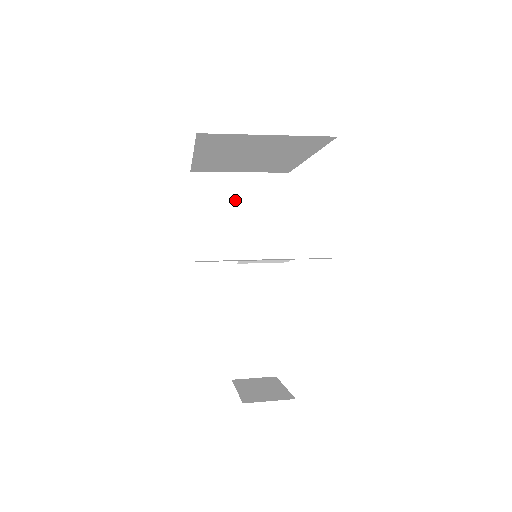
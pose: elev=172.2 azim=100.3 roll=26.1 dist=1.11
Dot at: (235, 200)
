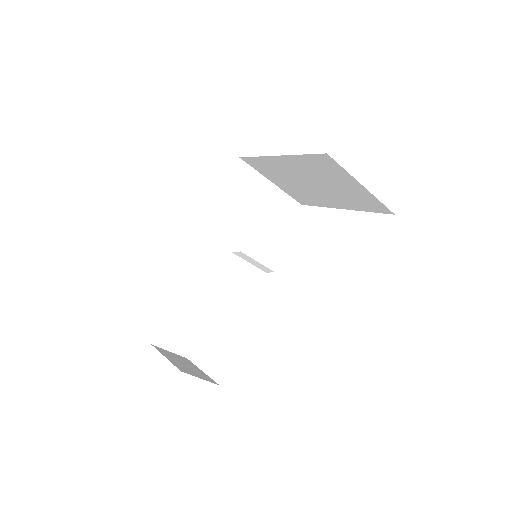
Dot at: (256, 201)
